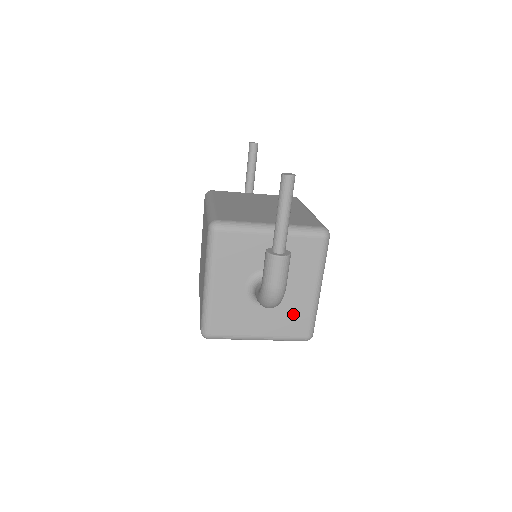
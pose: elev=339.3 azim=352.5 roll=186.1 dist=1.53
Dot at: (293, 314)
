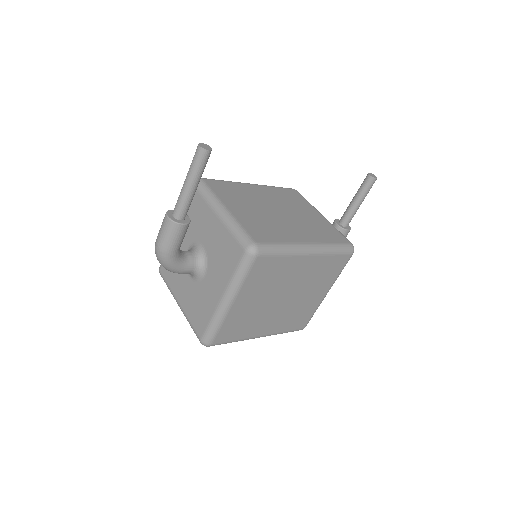
Dot at: (201, 306)
